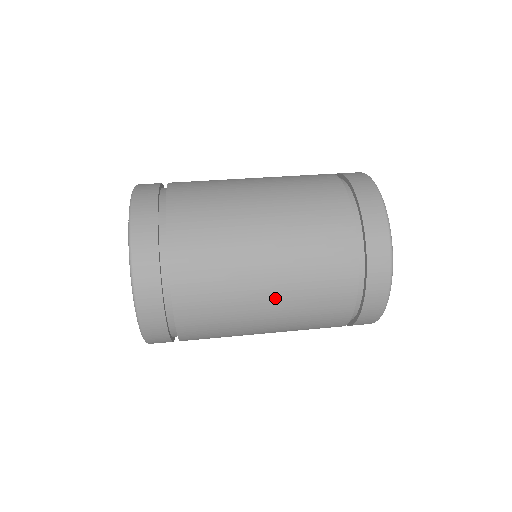
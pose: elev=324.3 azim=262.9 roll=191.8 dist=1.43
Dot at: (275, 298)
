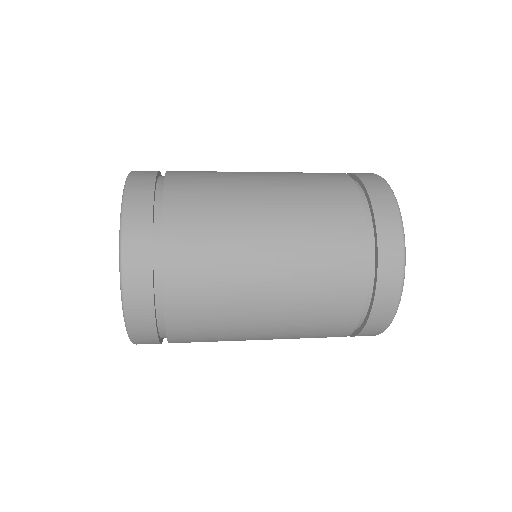
Dot at: (273, 195)
